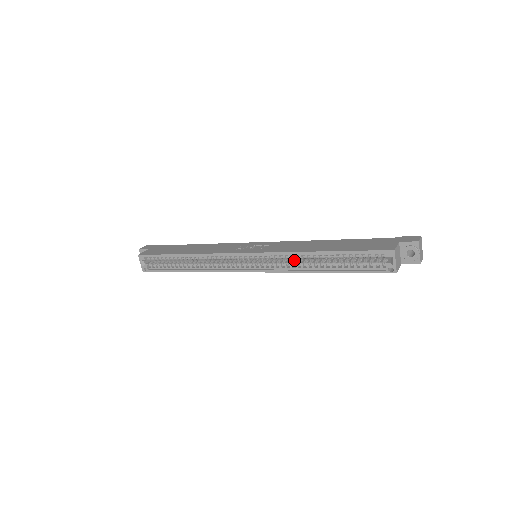
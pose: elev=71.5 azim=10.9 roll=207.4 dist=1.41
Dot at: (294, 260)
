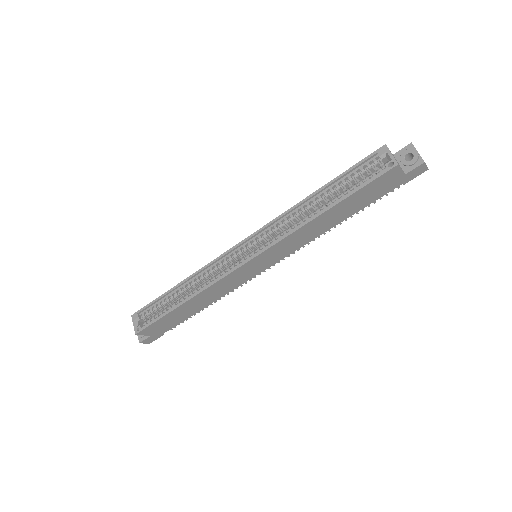
Dot at: (293, 225)
